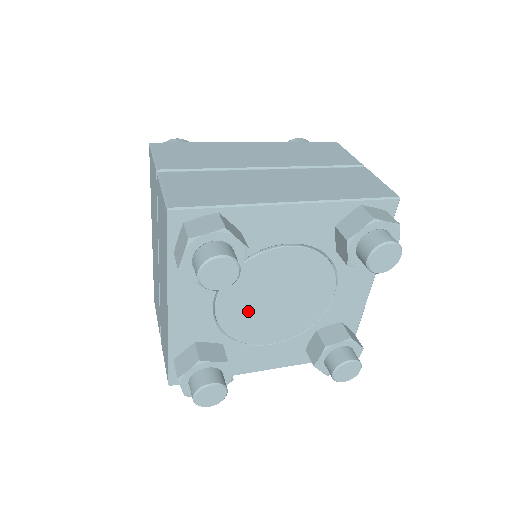
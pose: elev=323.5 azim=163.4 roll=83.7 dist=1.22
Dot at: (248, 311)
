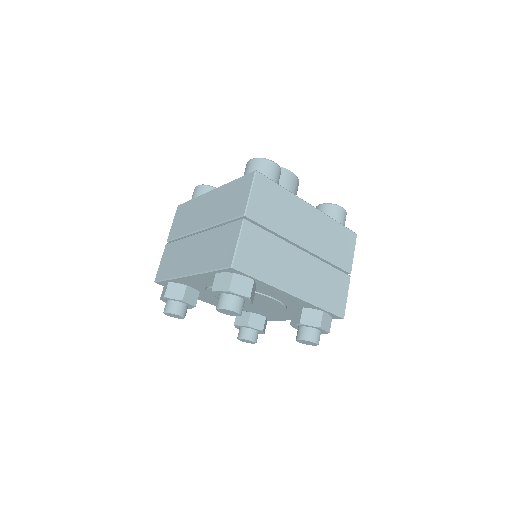
Dot at: occluded
